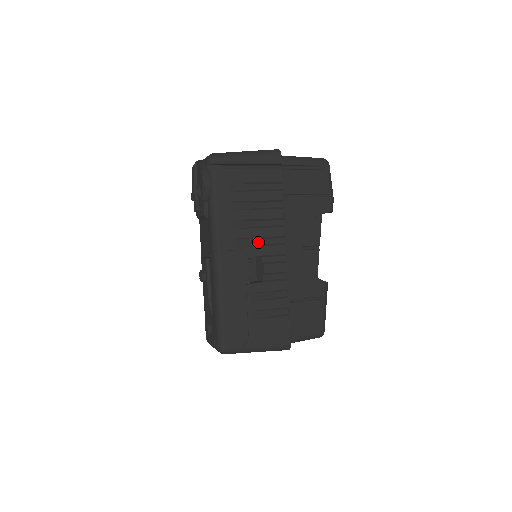
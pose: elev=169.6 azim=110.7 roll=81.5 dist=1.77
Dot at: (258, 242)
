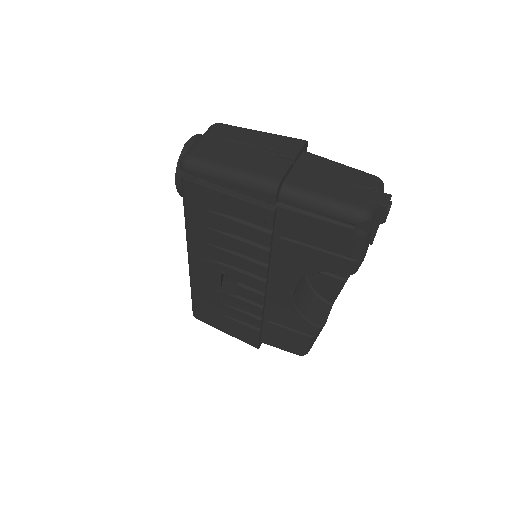
Dot at: (234, 264)
